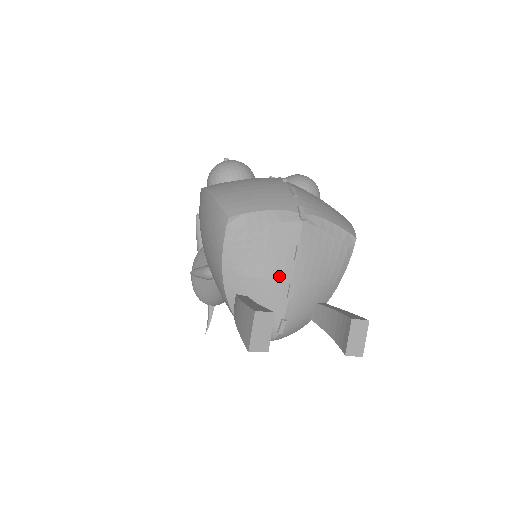
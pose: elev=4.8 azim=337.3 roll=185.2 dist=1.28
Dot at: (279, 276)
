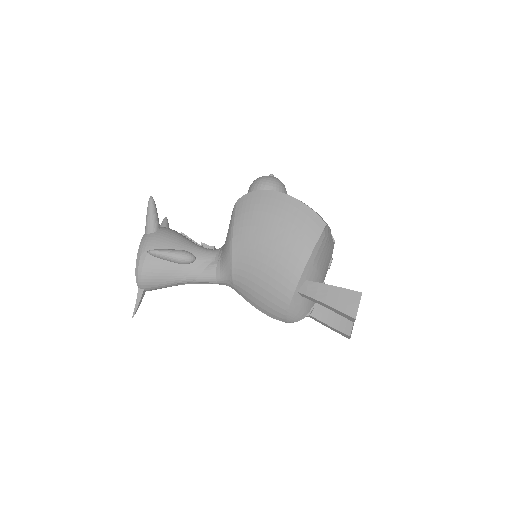
Dot at: (324, 275)
